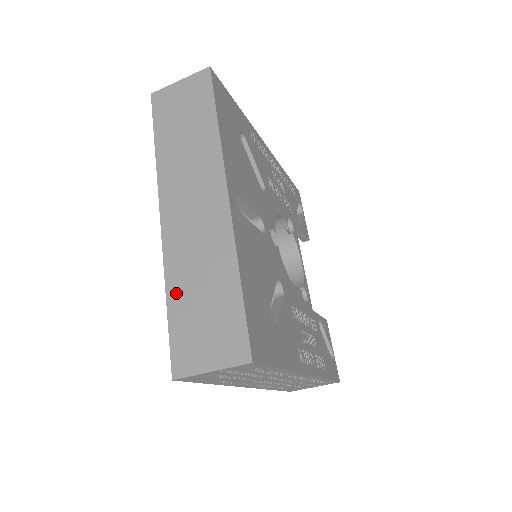
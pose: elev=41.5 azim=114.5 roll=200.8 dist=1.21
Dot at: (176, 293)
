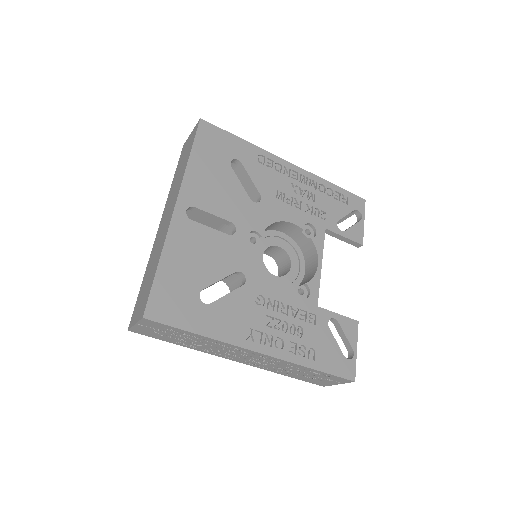
Dot at: (145, 276)
